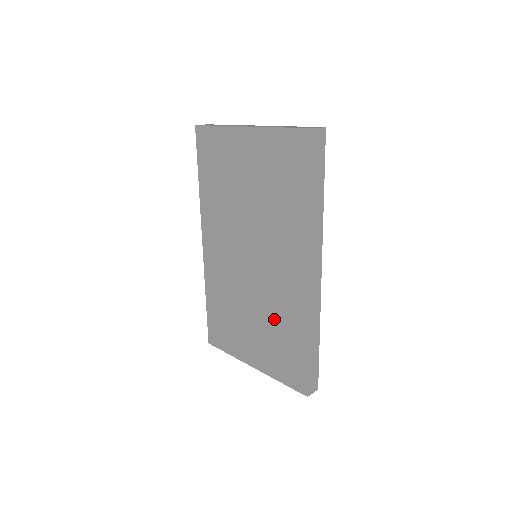
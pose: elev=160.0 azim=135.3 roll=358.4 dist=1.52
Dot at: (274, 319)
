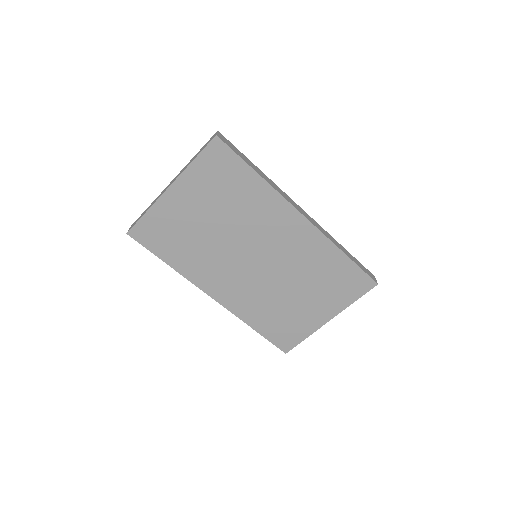
Dot at: (310, 272)
